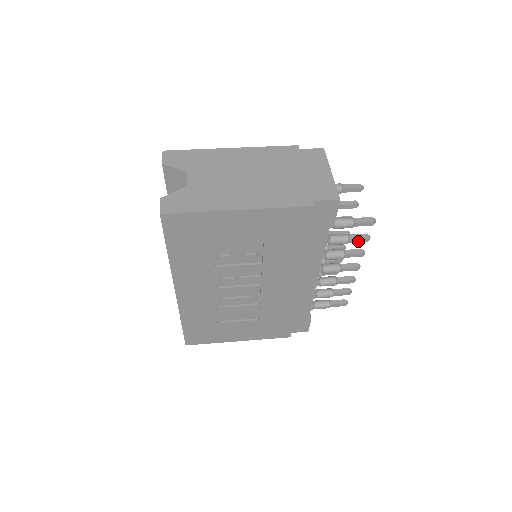
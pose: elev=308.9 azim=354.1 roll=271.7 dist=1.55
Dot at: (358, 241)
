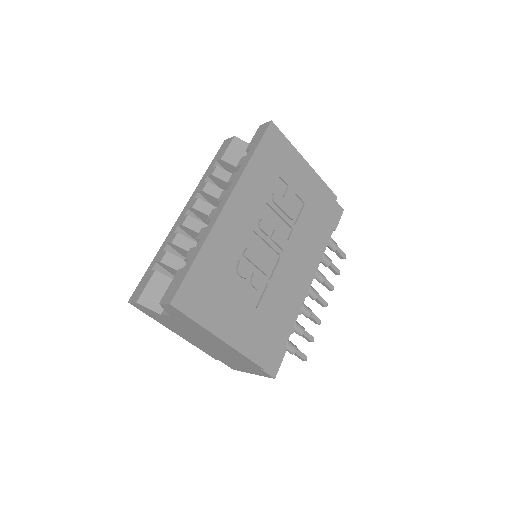
Dot at: (335, 269)
